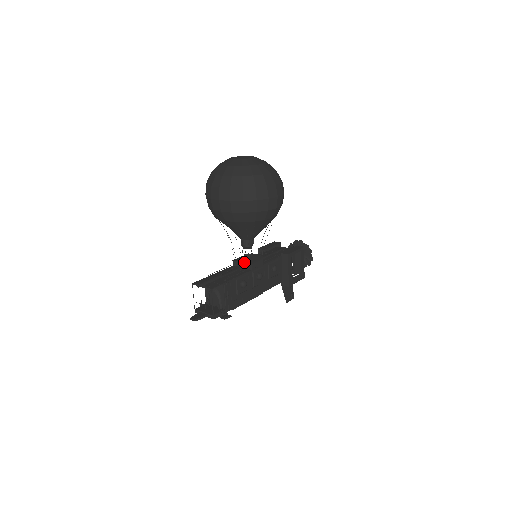
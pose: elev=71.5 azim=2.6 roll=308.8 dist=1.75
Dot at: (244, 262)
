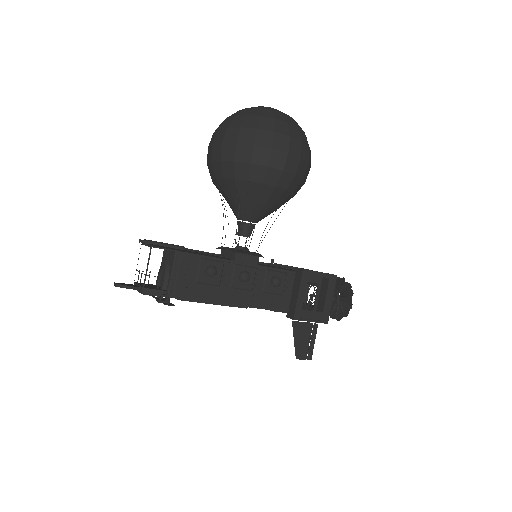
Dot at: (228, 247)
